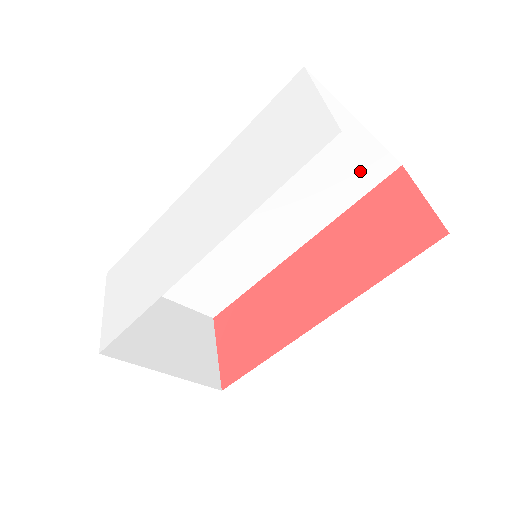
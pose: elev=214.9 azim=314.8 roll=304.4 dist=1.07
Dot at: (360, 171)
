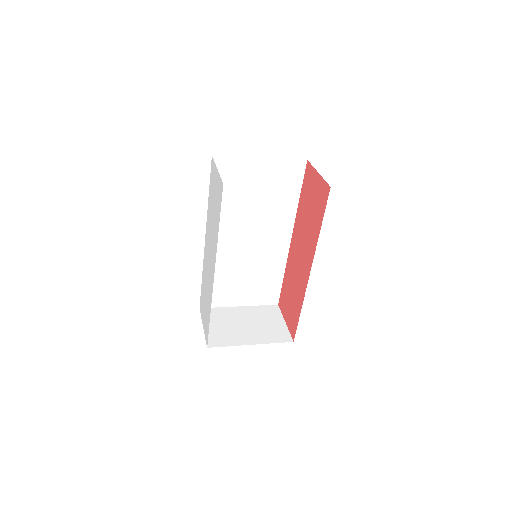
Dot at: (286, 178)
